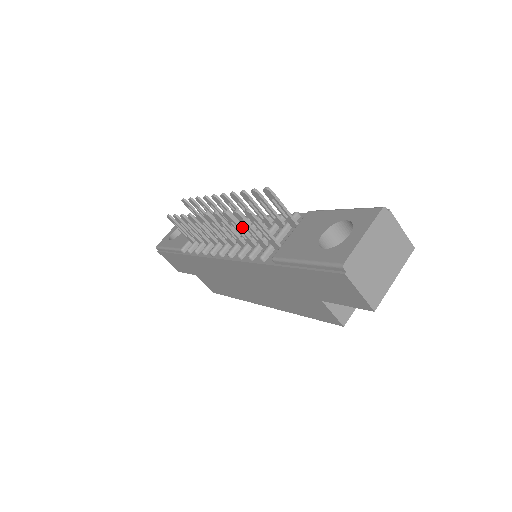
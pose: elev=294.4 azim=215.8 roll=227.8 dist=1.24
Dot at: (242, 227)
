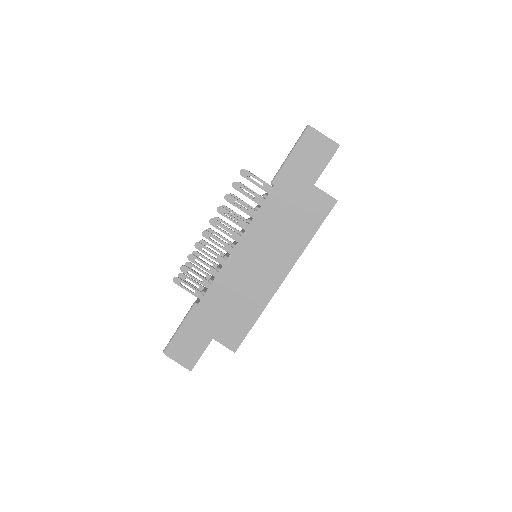
Dot at: occluded
